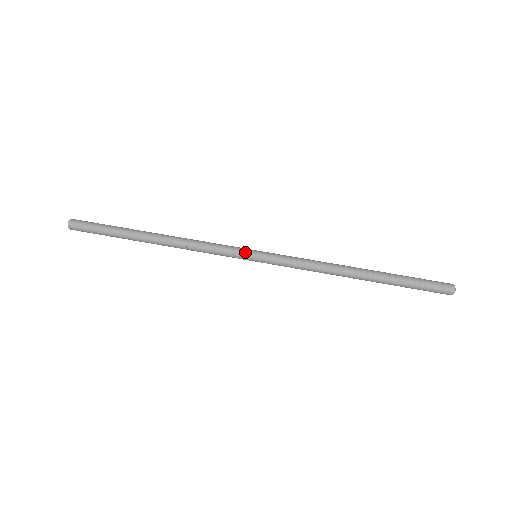
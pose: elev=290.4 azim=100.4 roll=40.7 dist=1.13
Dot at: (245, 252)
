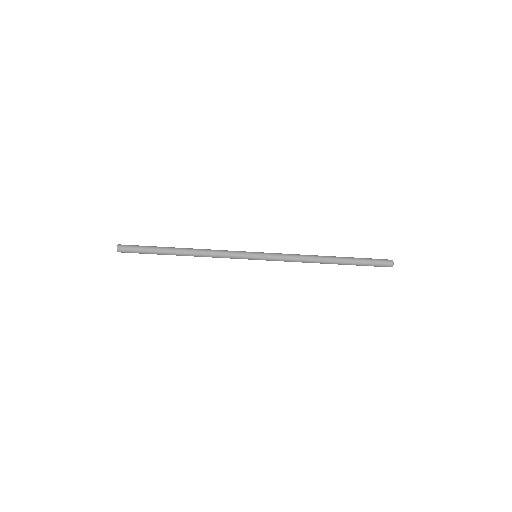
Dot at: occluded
